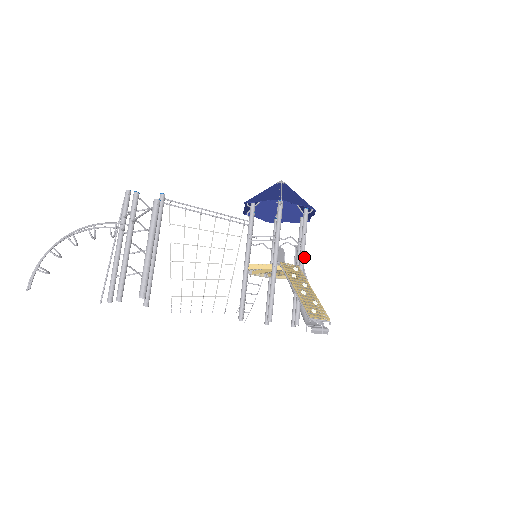
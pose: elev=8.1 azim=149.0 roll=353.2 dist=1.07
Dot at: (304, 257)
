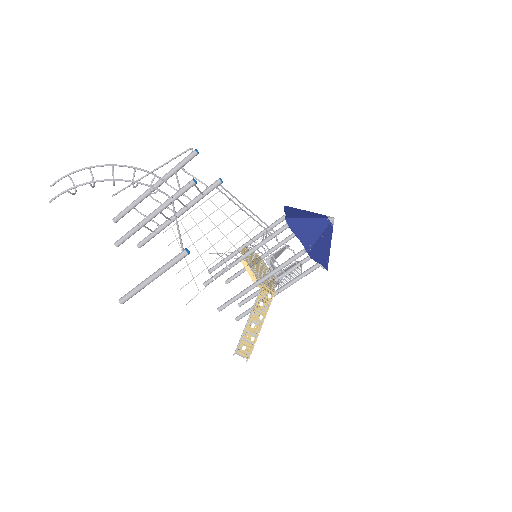
Dot at: occluded
